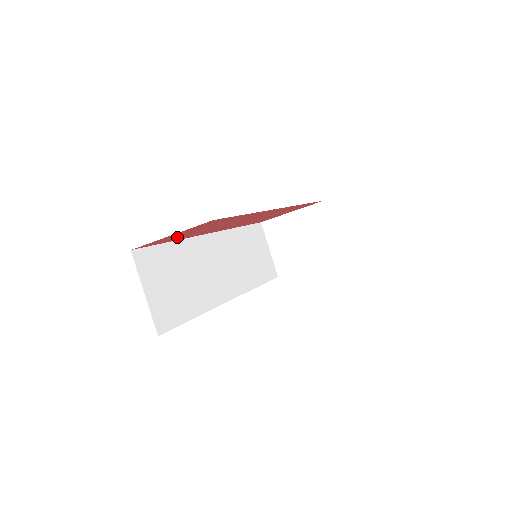
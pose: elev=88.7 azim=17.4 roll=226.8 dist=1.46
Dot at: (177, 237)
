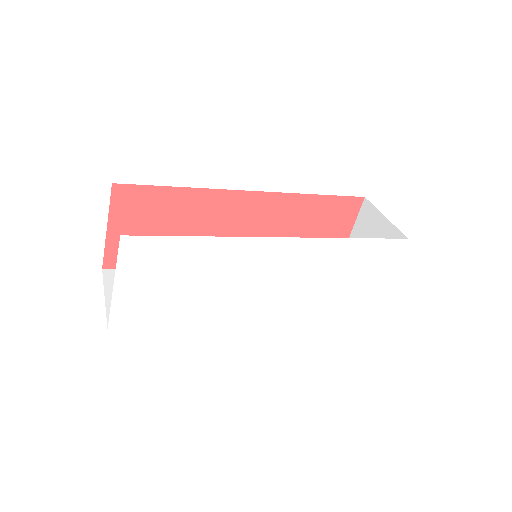
Dot at: occluded
